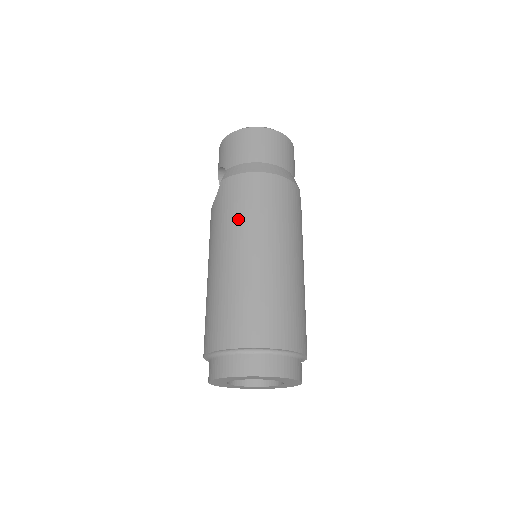
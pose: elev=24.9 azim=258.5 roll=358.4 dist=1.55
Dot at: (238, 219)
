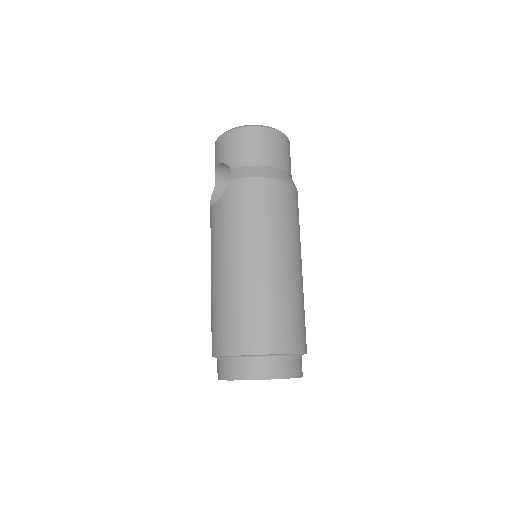
Dot at: (251, 226)
